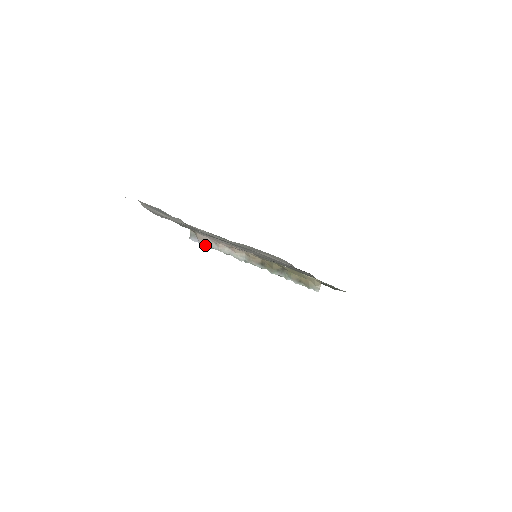
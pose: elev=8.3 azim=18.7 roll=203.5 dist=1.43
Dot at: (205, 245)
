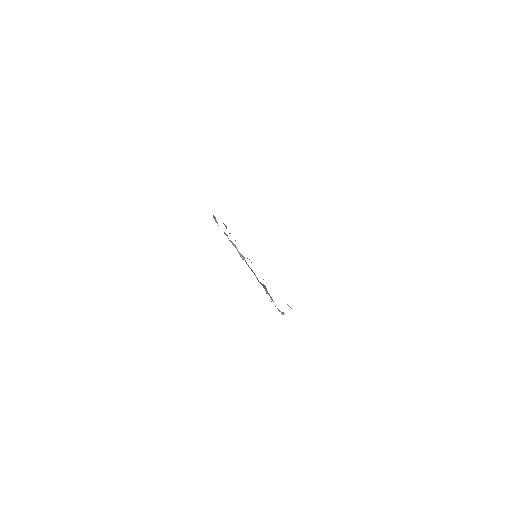
Dot at: occluded
